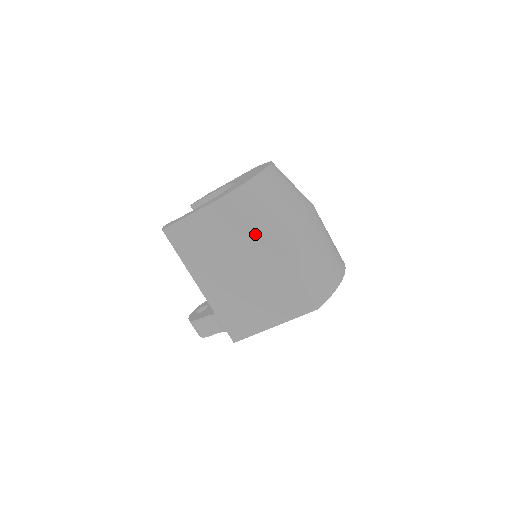
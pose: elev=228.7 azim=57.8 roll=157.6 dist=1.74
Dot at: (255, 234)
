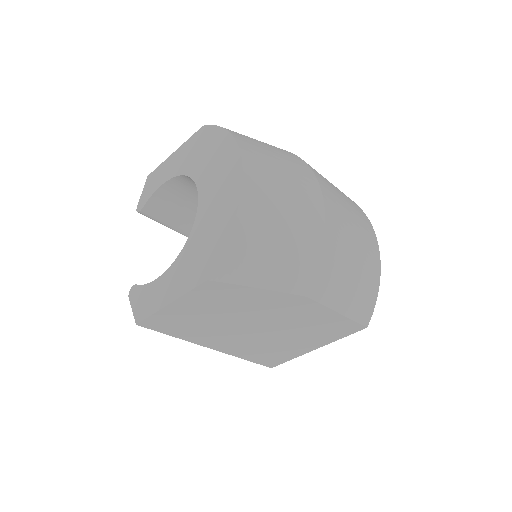
Dot at: (268, 298)
